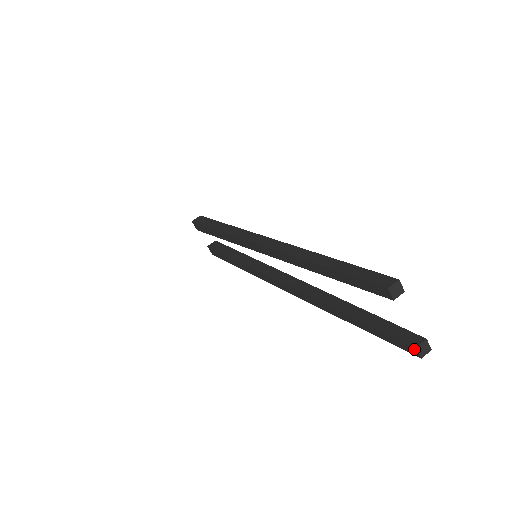
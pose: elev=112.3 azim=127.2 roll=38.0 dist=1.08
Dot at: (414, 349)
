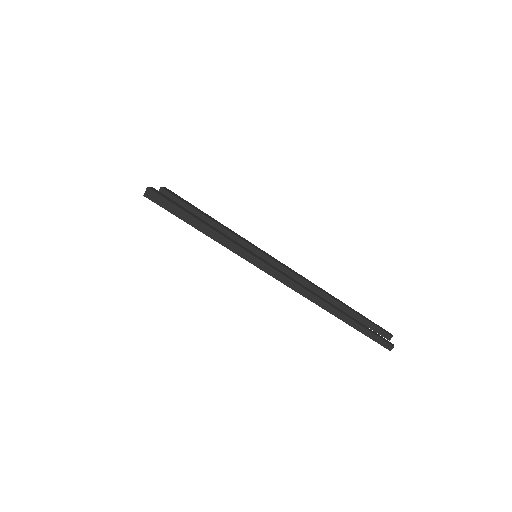
Dot at: (388, 339)
